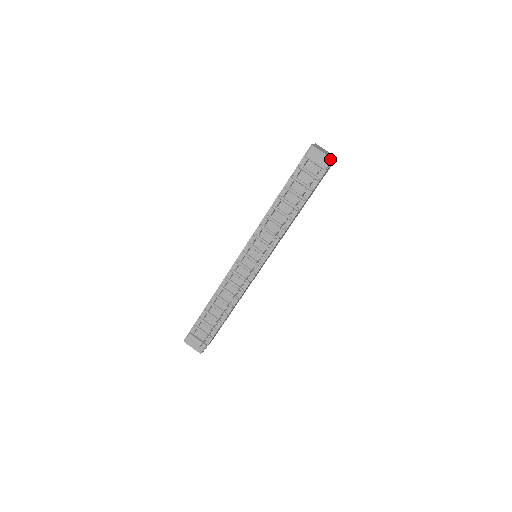
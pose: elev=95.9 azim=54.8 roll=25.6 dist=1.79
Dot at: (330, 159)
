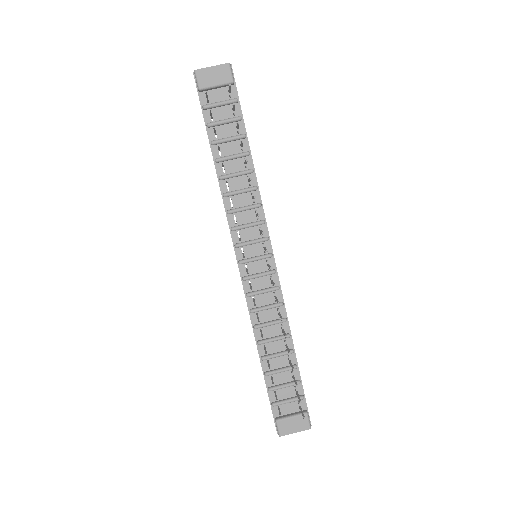
Dot at: (227, 65)
